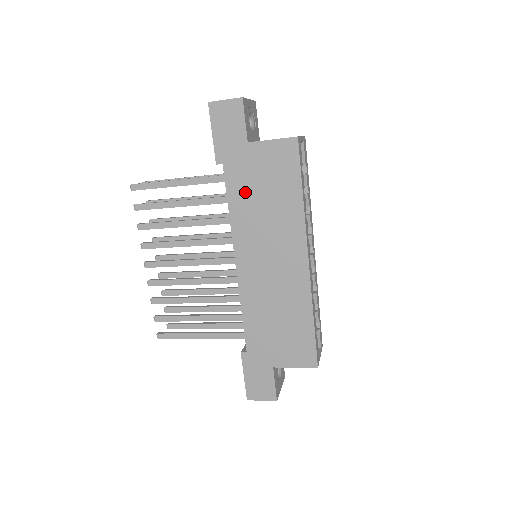
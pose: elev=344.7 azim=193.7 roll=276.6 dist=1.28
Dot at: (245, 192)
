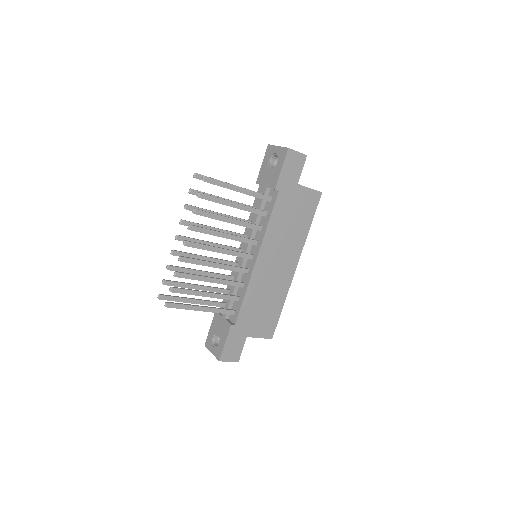
Dot at: (283, 214)
